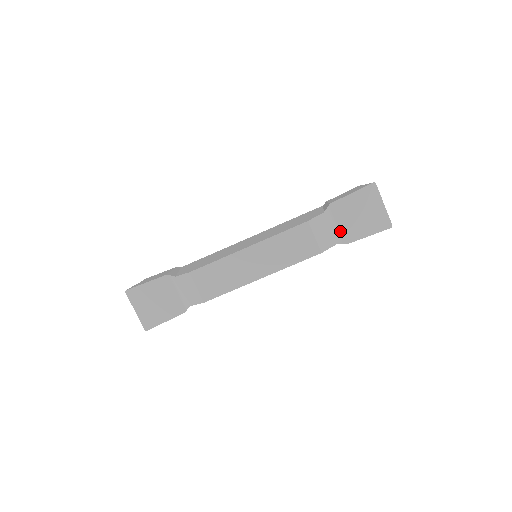
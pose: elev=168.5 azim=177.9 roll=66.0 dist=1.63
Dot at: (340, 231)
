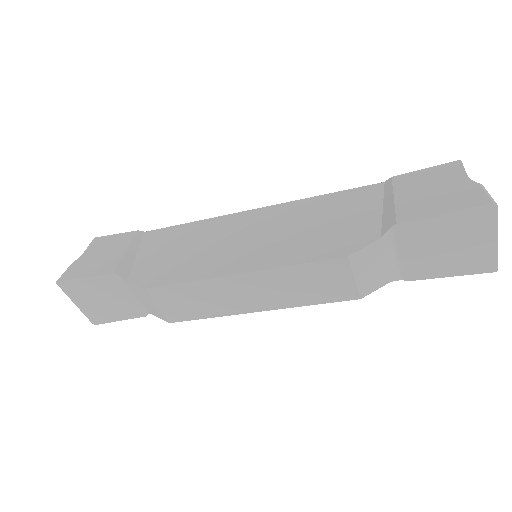
Dot at: (402, 263)
